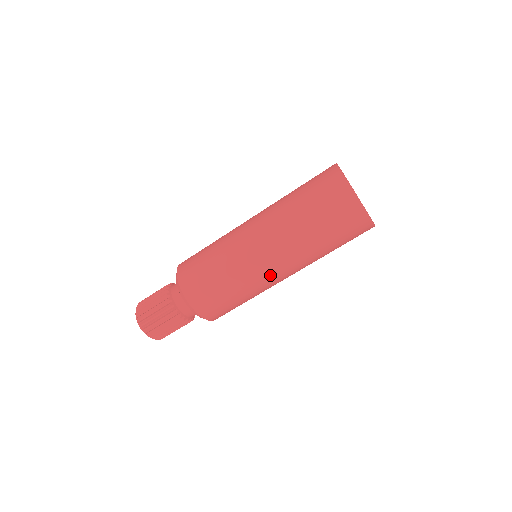
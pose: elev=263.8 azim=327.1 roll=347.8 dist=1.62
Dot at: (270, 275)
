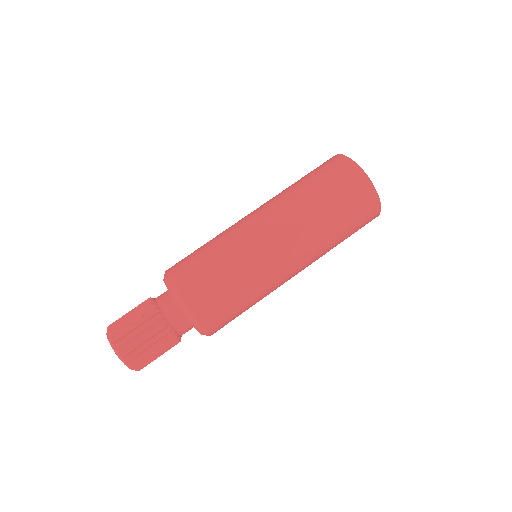
Dot at: (276, 257)
